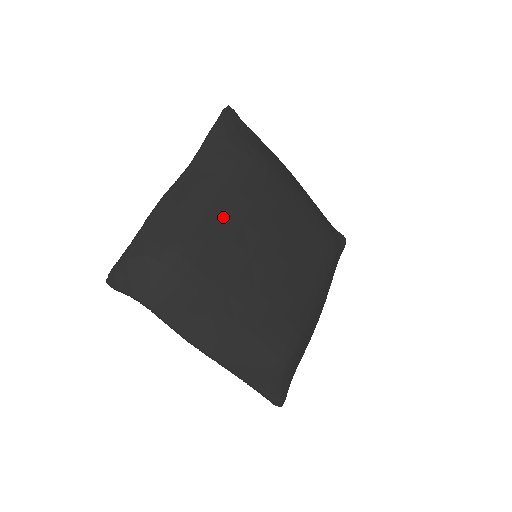
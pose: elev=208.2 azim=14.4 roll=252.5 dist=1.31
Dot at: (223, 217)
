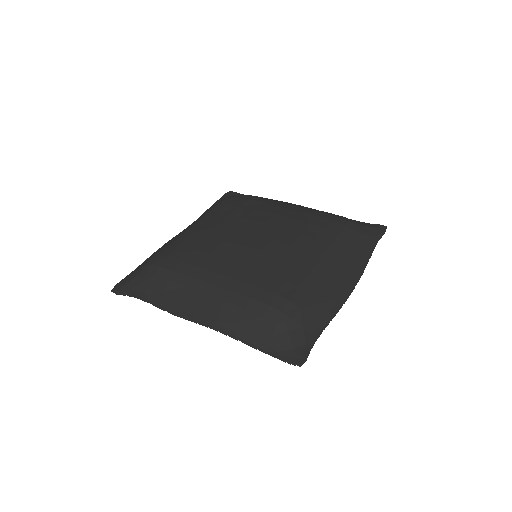
Dot at: (199, 229)
